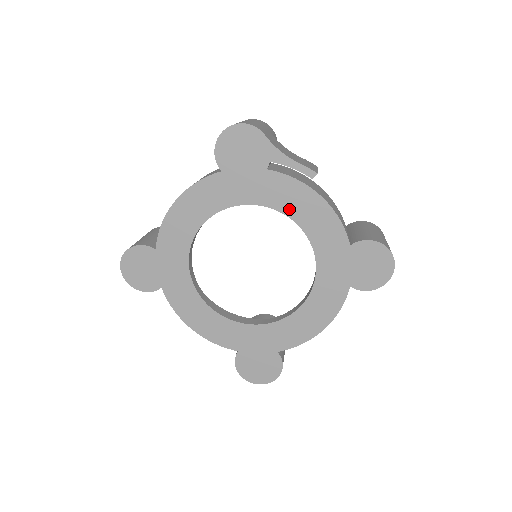
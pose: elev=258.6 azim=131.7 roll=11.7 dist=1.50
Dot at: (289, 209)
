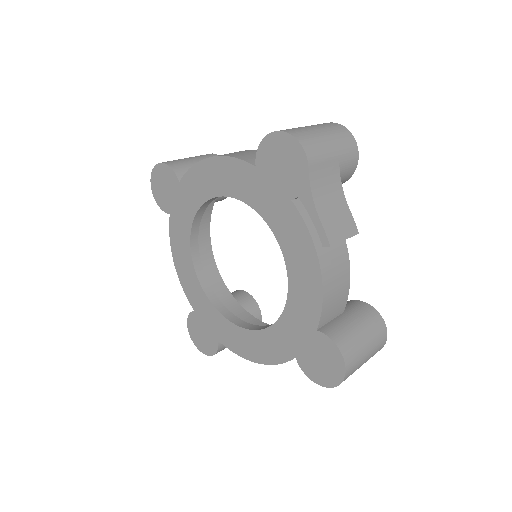
Dot at: (288, 251)
